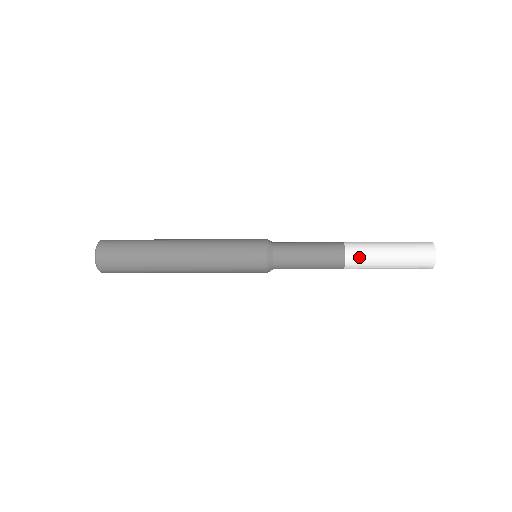
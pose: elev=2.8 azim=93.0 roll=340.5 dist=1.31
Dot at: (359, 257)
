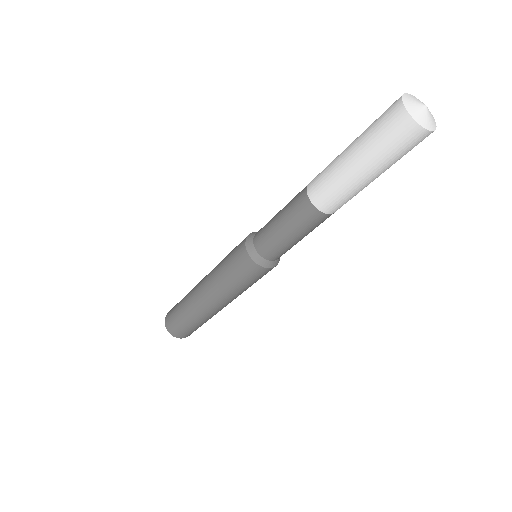
Dot at: (321, 172)
